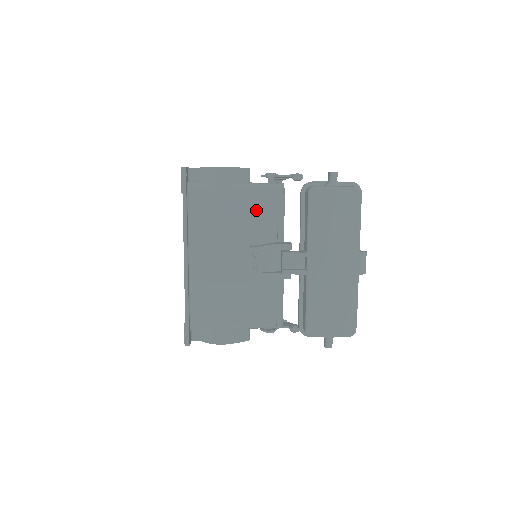
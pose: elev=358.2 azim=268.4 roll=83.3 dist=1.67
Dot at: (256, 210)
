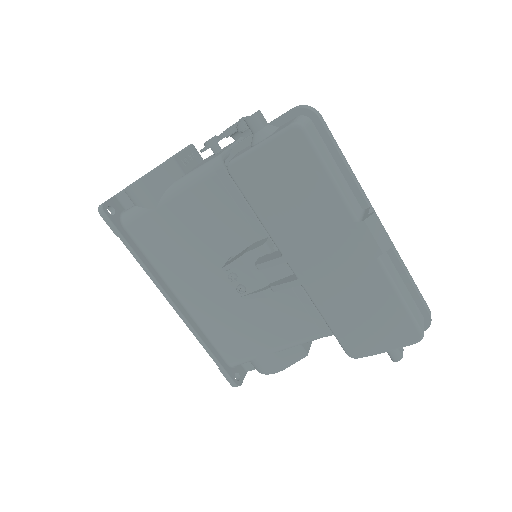
Dot at: (207, 211)
